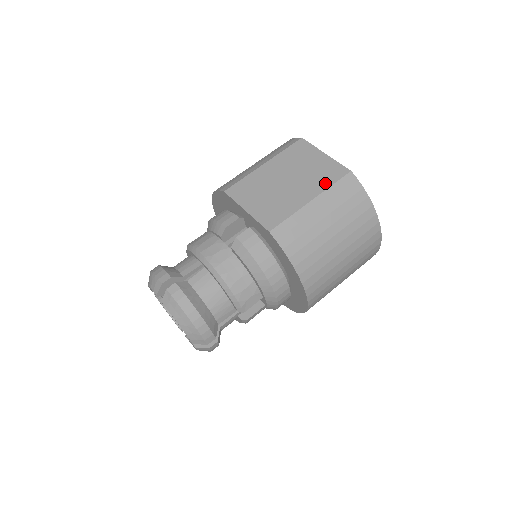
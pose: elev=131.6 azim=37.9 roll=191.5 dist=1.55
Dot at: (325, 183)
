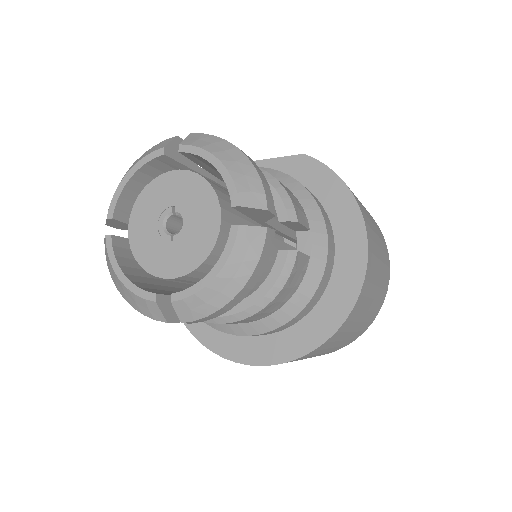
Dot at: occluded
